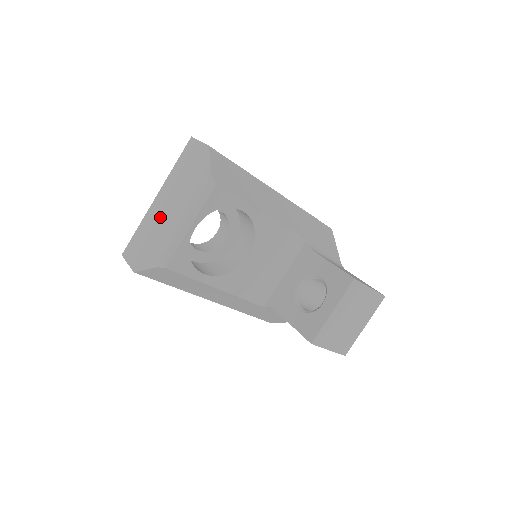
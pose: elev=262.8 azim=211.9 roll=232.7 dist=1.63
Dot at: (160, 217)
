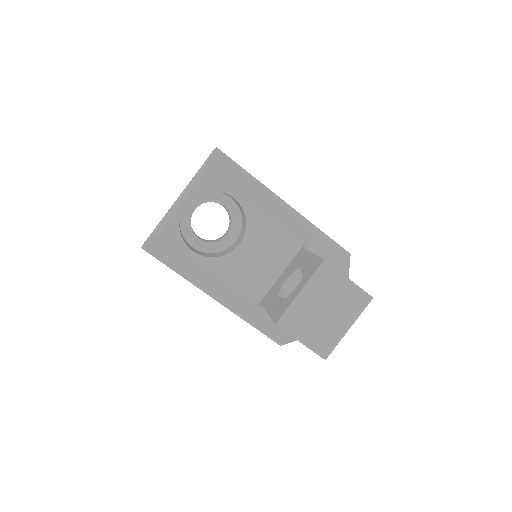
Dot at: occluded
